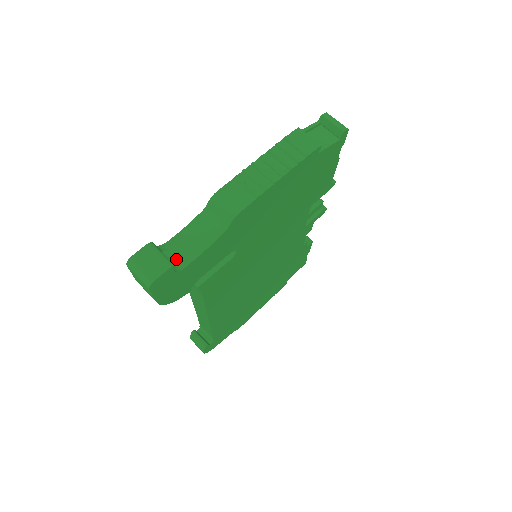
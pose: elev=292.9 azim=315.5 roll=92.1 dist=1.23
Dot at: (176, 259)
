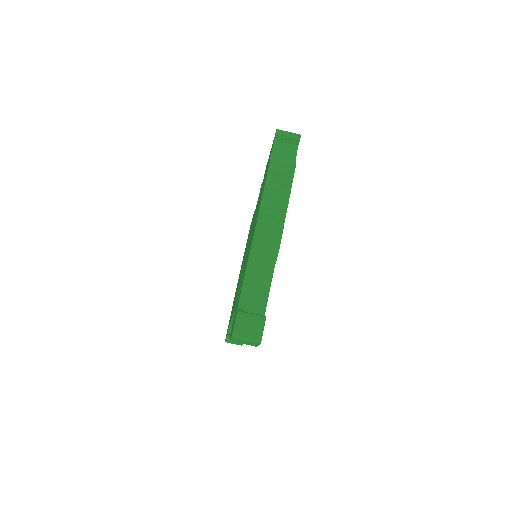
Dot at: (255, 309)
